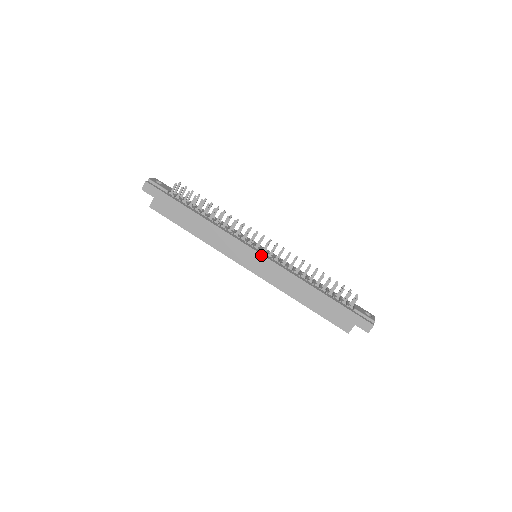
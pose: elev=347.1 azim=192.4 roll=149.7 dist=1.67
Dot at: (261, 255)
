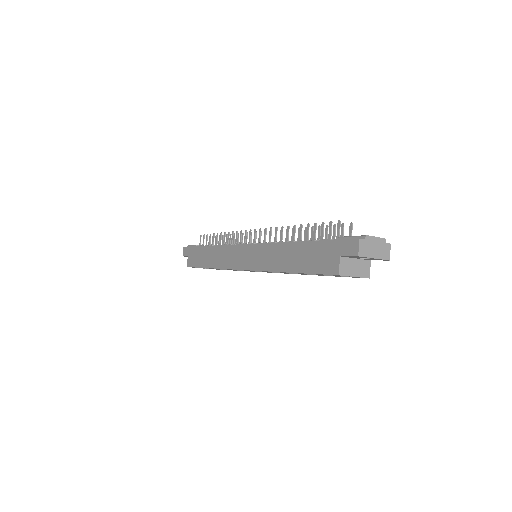
Dot at: (246, 245)
